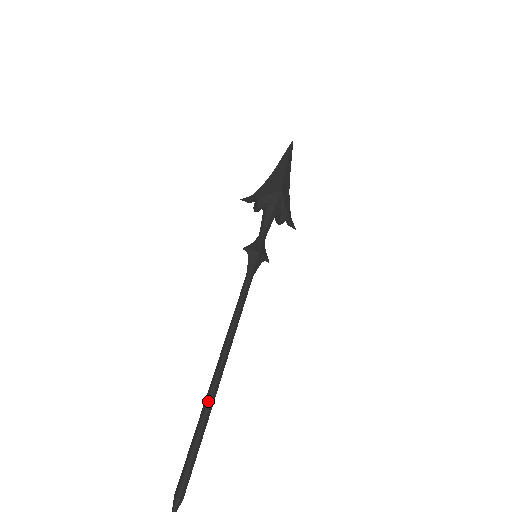
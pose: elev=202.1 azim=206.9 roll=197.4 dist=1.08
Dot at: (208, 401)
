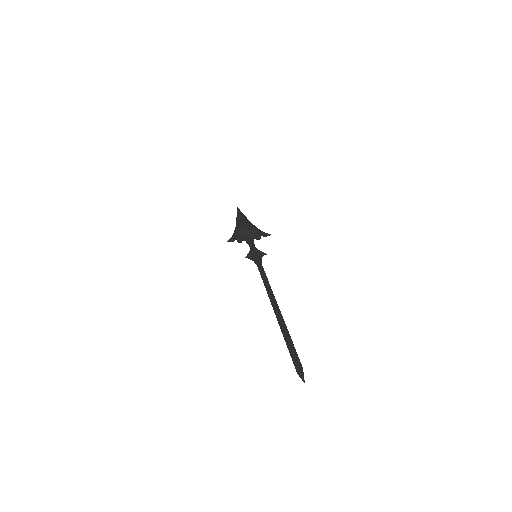
Dot at: (279, 321)
